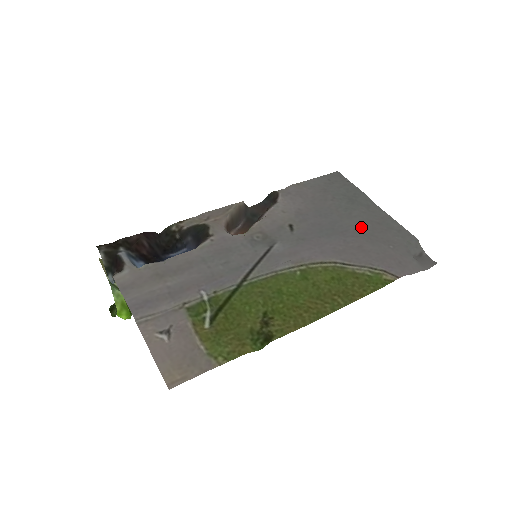
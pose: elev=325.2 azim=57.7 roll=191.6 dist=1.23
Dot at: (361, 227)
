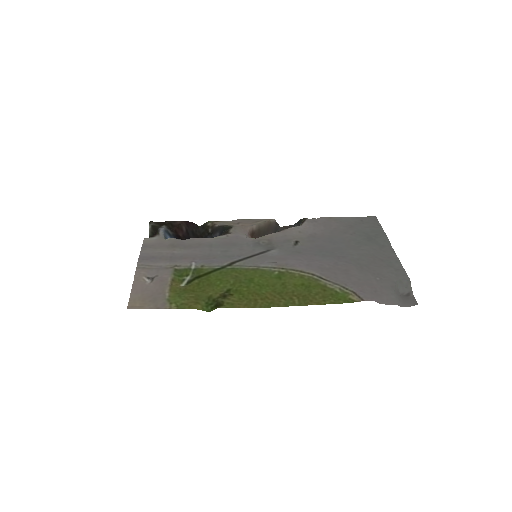
Dot at: (361, 258)
